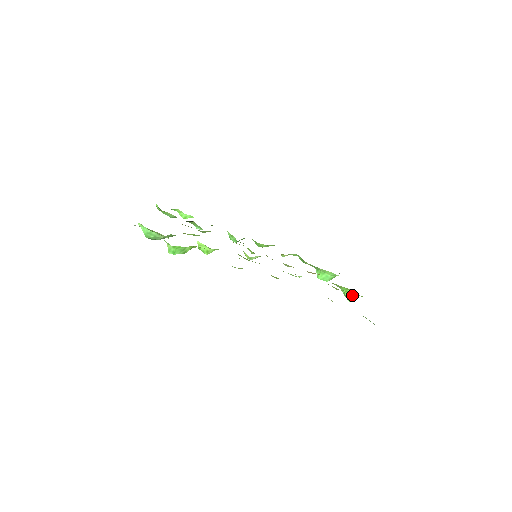
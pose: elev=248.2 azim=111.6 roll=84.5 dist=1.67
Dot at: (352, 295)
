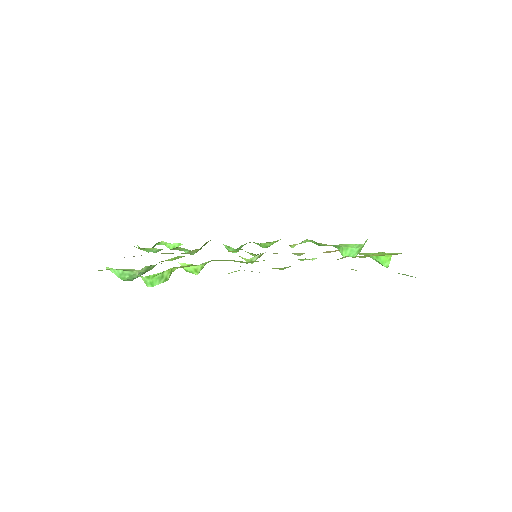
Dot at: (385, 258)
